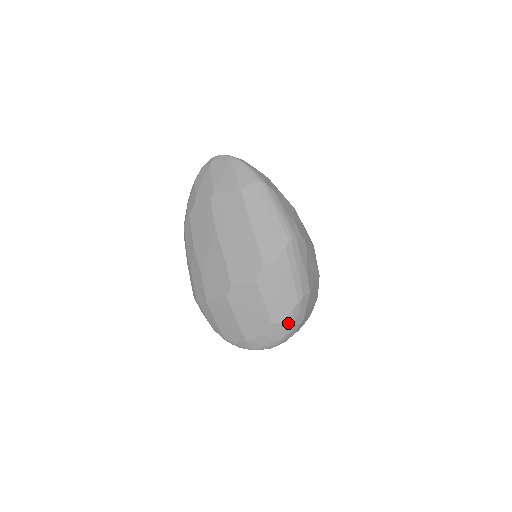
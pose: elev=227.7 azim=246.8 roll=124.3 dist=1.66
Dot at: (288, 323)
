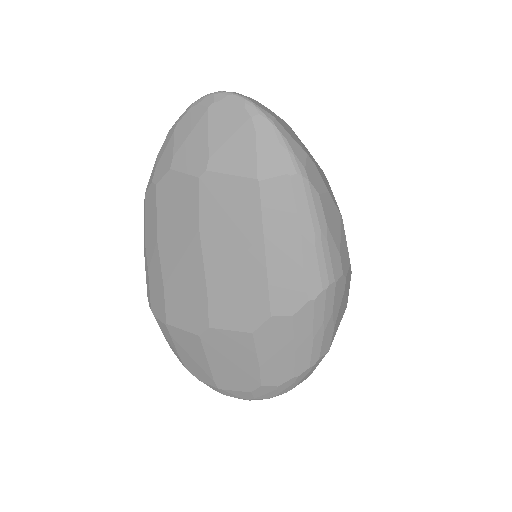
Dot at: (286, 386)
